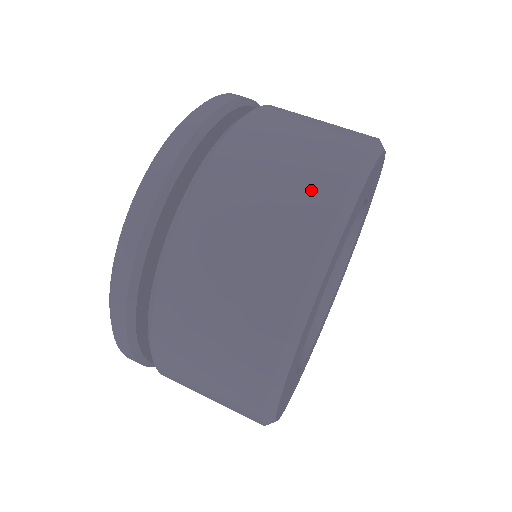
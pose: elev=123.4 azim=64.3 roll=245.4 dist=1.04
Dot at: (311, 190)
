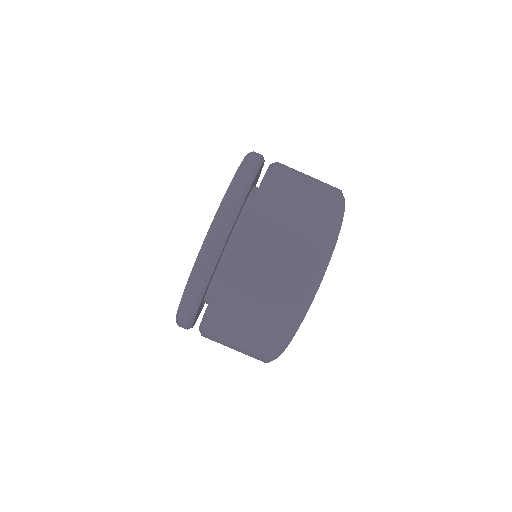
Dot at: (316, 230)
